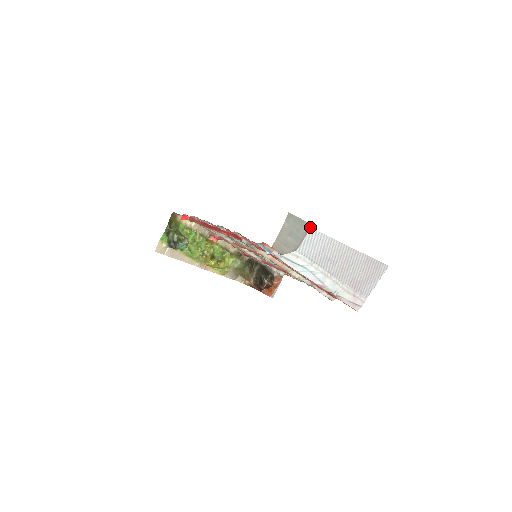
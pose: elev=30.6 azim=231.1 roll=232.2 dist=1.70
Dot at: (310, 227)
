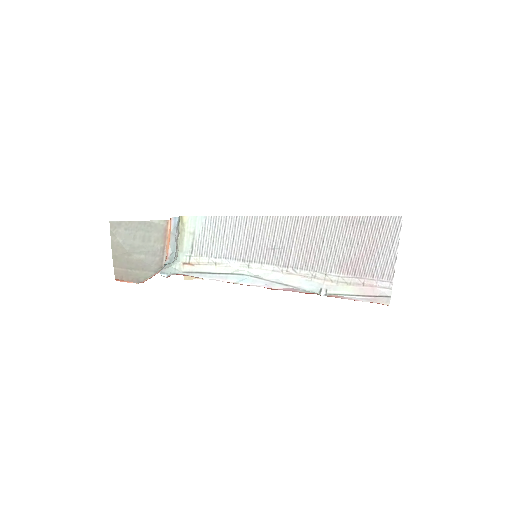
Dot at: (168, 225)
